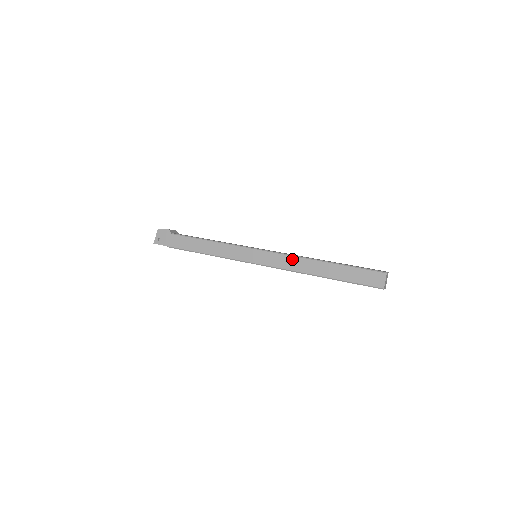
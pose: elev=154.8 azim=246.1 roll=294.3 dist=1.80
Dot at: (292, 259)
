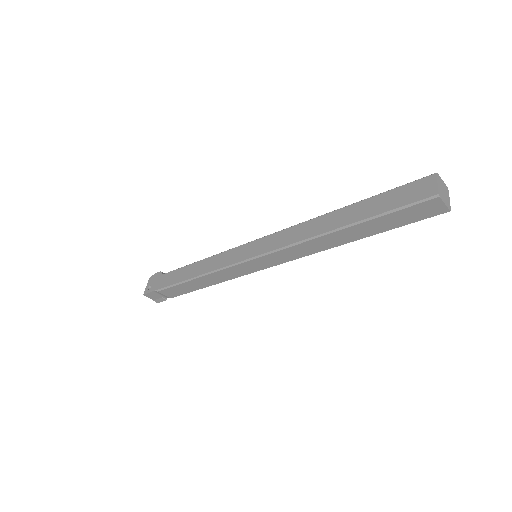
Dot at: (296, 228)
